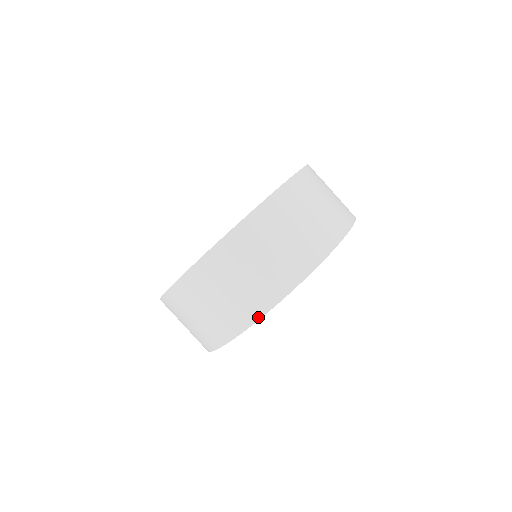
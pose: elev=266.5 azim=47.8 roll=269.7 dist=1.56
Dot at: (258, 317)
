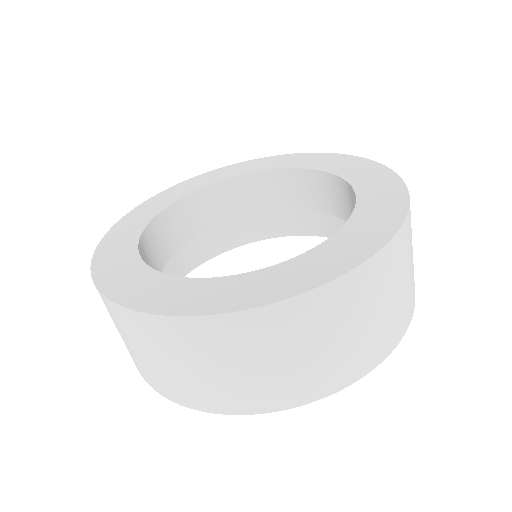
Dot at: (278, 408)
